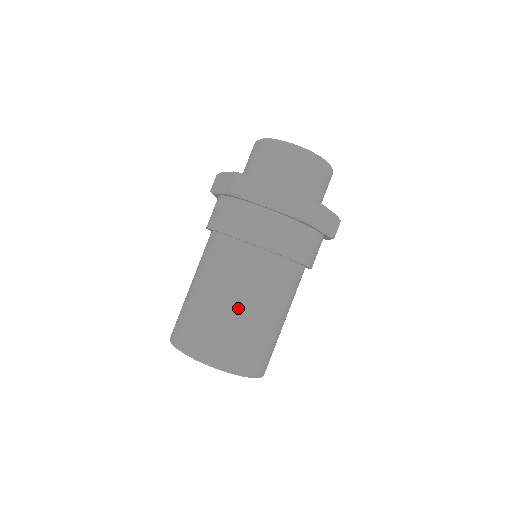
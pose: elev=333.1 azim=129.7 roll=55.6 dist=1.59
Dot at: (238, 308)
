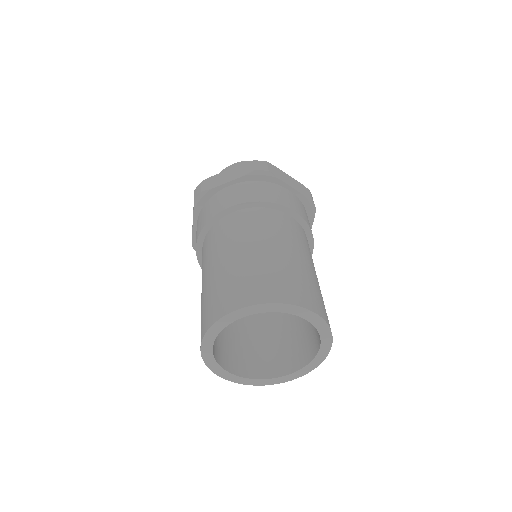
Dot at: (304, 261)
